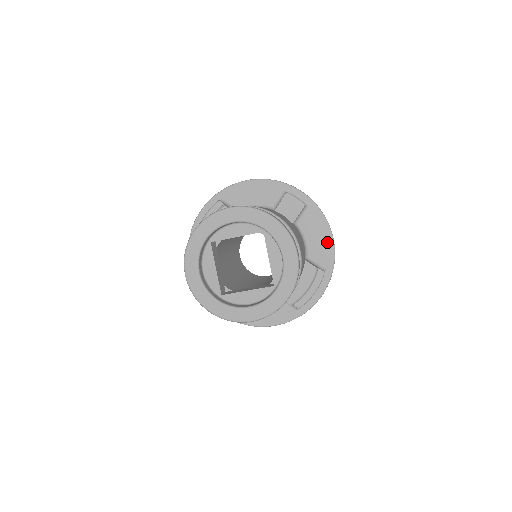
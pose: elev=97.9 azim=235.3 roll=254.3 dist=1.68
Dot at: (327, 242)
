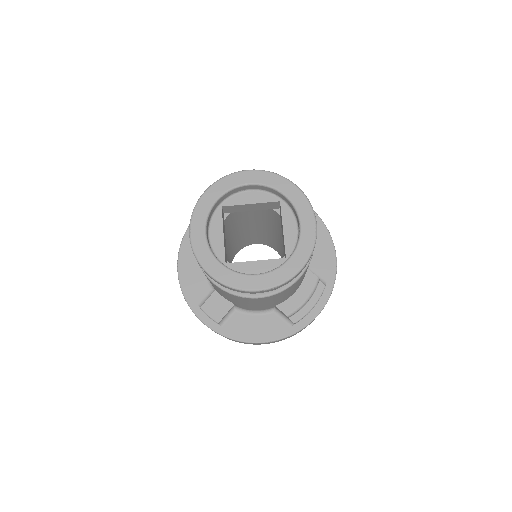
Dot at: (329, 256)
